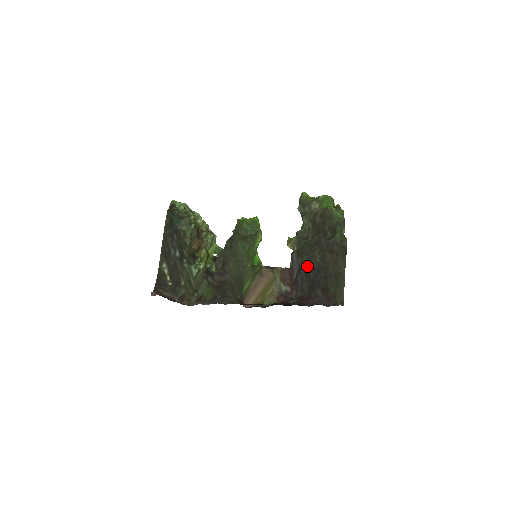
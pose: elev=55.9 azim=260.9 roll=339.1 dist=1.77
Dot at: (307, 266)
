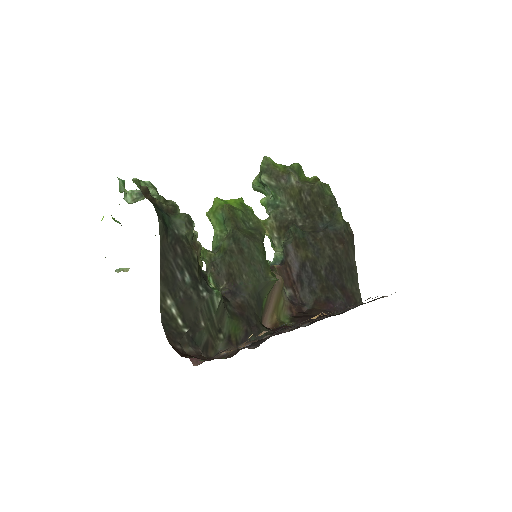
Dot at: (315, 261)
